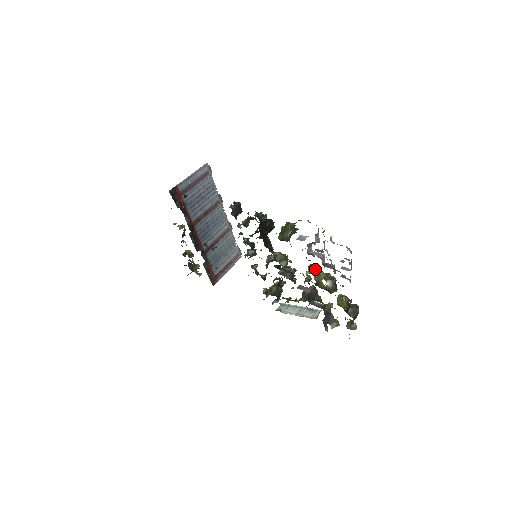
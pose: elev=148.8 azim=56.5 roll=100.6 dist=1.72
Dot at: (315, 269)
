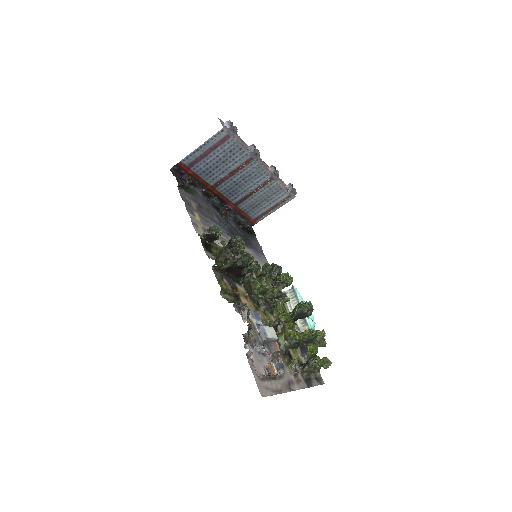
Dot at: (282, 321)
